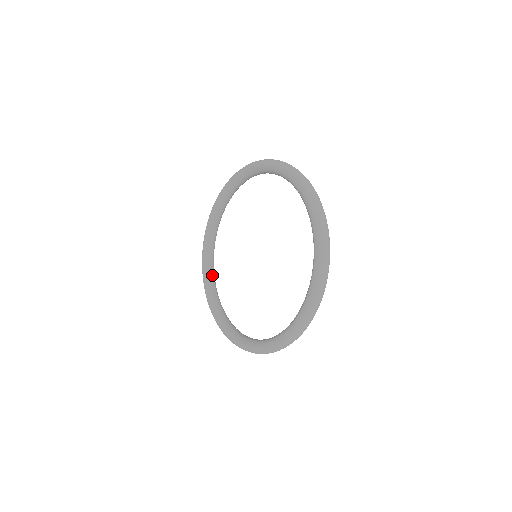
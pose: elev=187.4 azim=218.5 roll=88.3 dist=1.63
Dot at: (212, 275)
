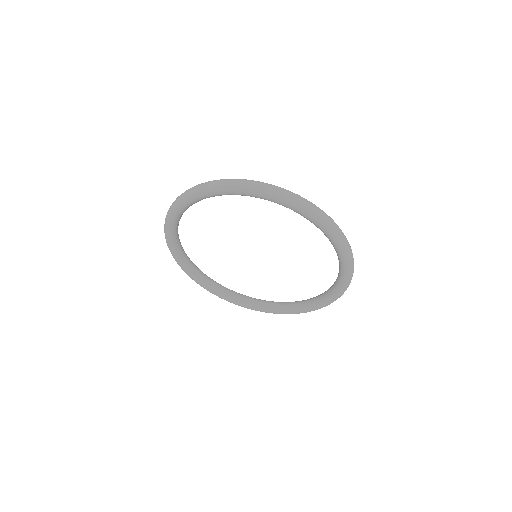
Dot at: (197, 270)
